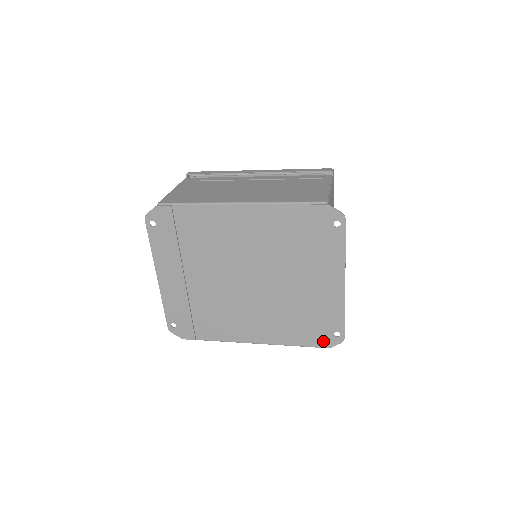
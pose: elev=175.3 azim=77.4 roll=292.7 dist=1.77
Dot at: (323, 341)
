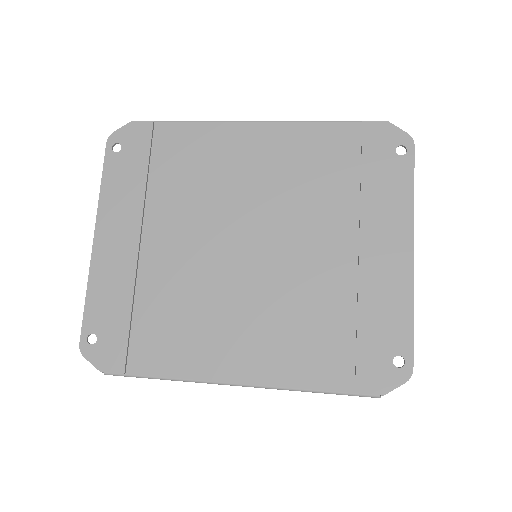
Dot at: (371, 377)
